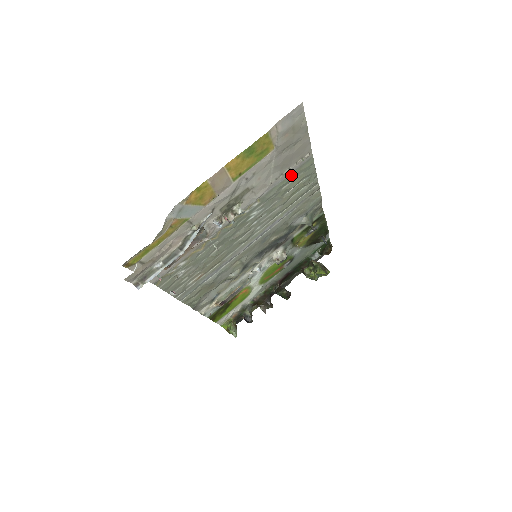
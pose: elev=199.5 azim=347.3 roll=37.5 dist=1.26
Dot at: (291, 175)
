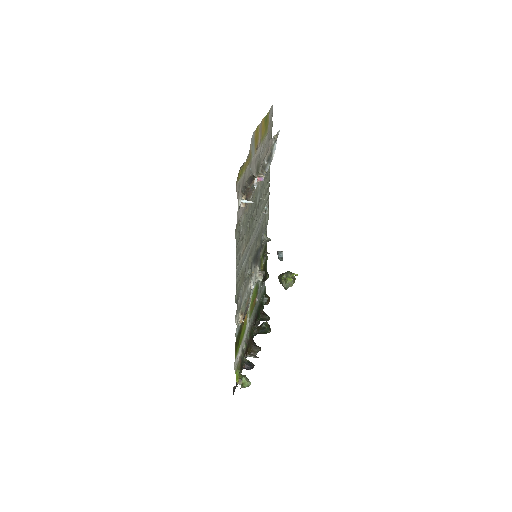
Dot at: occluded
